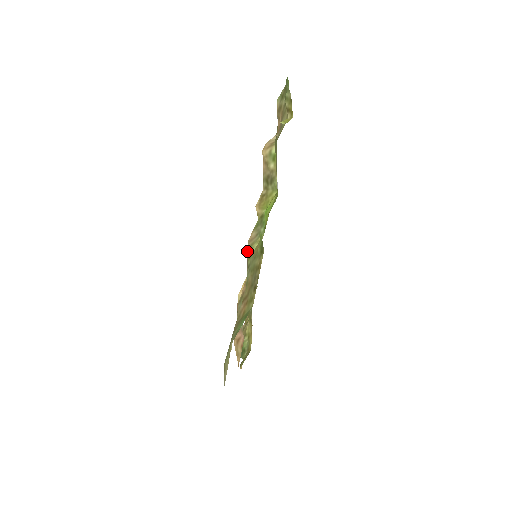
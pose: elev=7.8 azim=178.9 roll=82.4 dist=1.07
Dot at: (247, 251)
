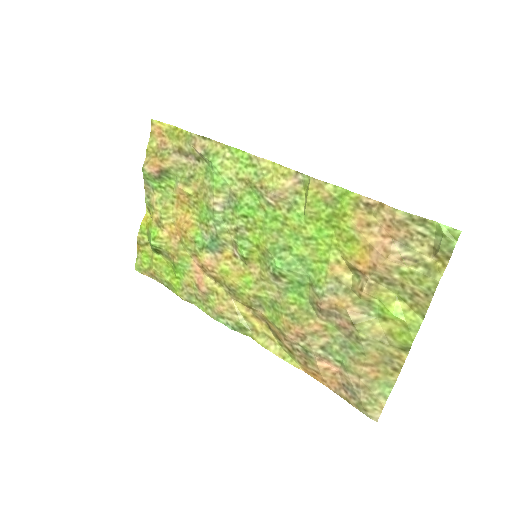
Dot at: (355, 325)
